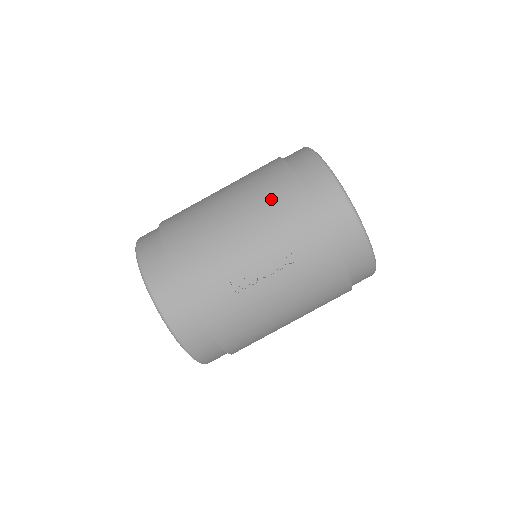
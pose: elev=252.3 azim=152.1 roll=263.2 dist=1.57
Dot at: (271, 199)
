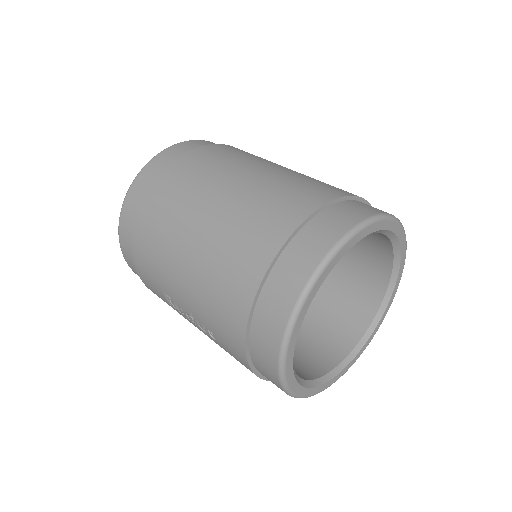
Dot at: (220, 282)
